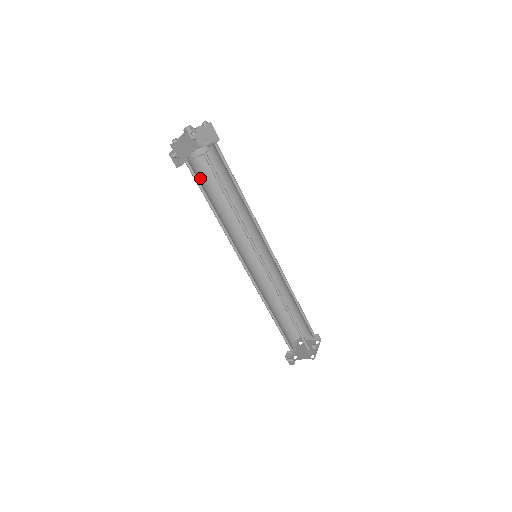
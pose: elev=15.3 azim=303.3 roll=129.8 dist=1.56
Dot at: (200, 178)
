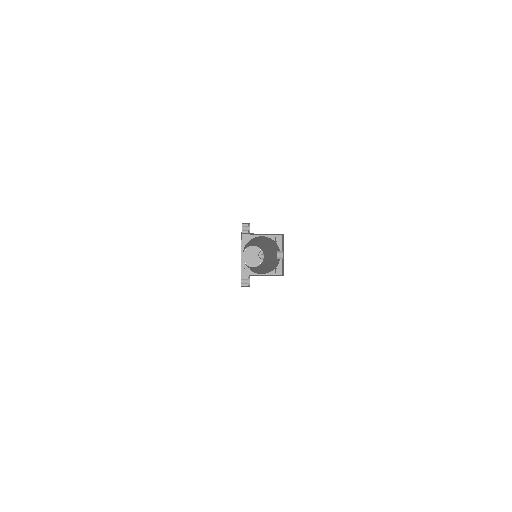
Dot at: occluded
